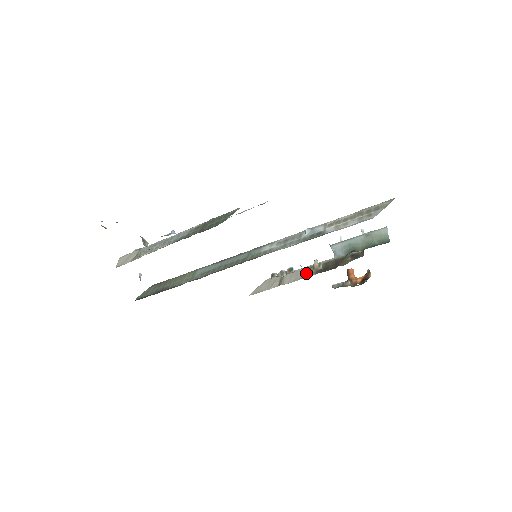
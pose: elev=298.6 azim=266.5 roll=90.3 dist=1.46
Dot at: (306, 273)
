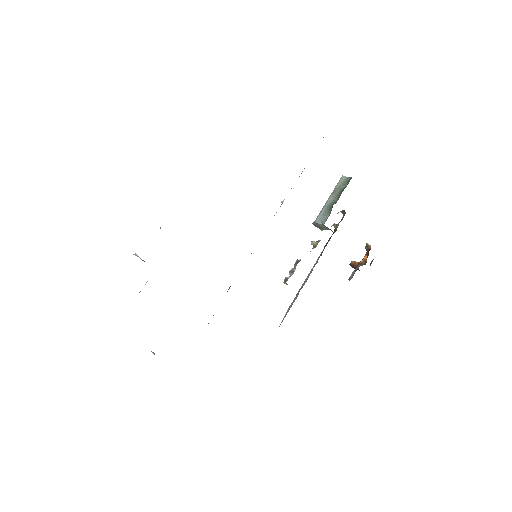
Dot at: occluded
